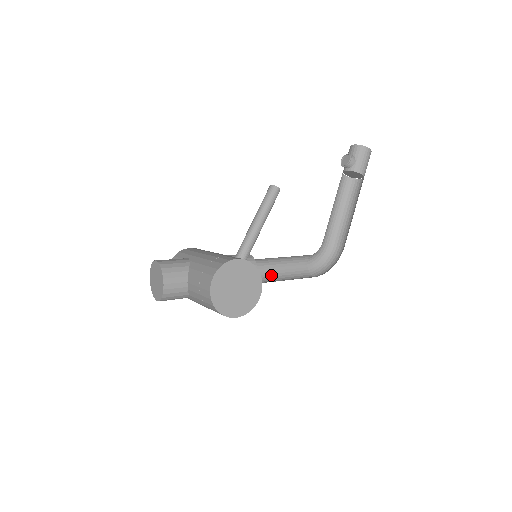
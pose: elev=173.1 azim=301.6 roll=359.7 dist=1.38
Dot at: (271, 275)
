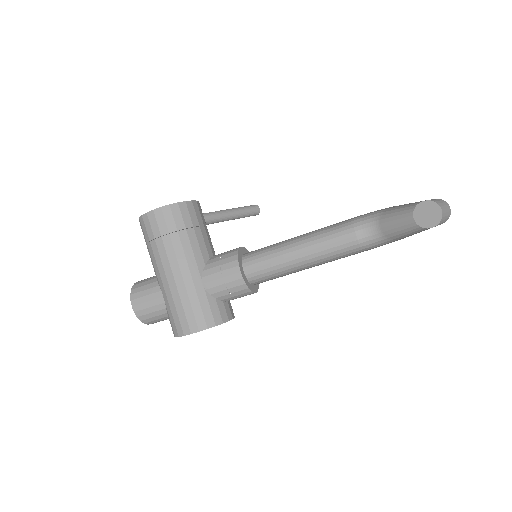
Dot at: occluded
